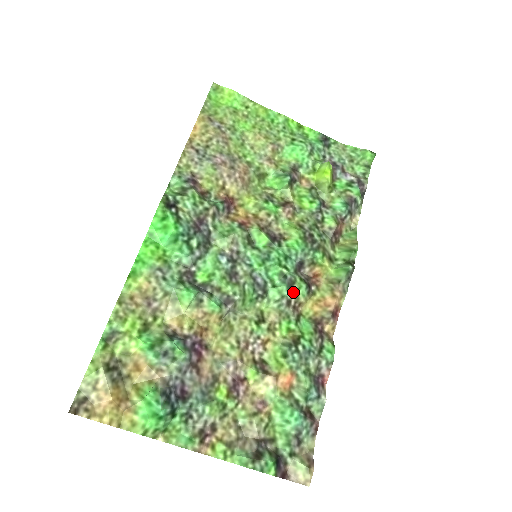
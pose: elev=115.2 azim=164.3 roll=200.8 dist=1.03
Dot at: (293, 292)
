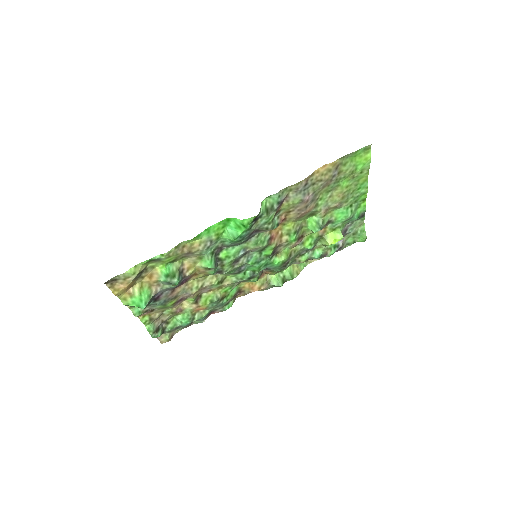
Dot at: (248, 280)
